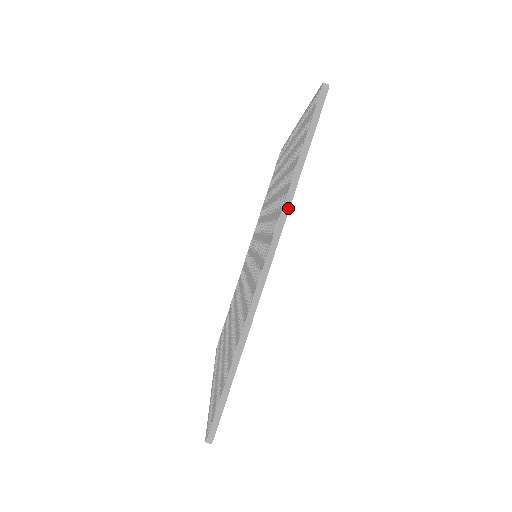
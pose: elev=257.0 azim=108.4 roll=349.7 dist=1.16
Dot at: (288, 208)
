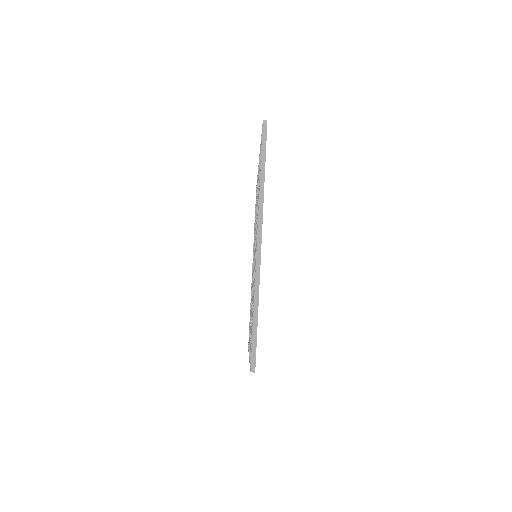
Dot at: (262, 201)
